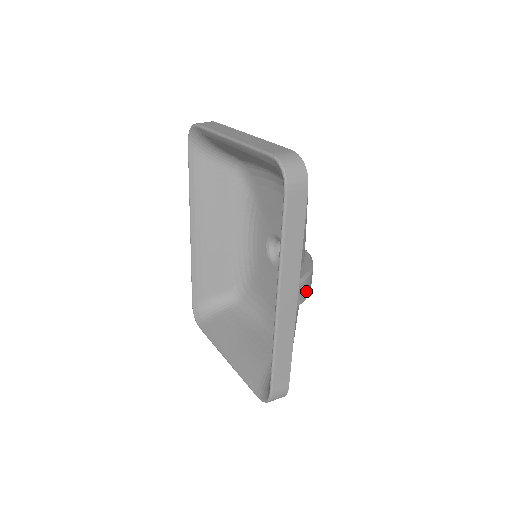
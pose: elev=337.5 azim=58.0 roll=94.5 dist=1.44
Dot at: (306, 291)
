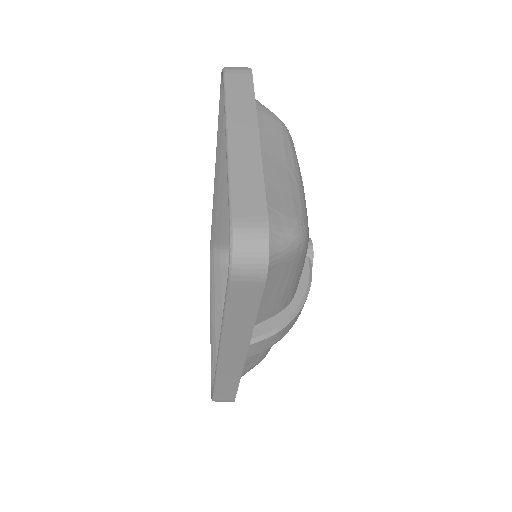
Dot at: (270, 343)
